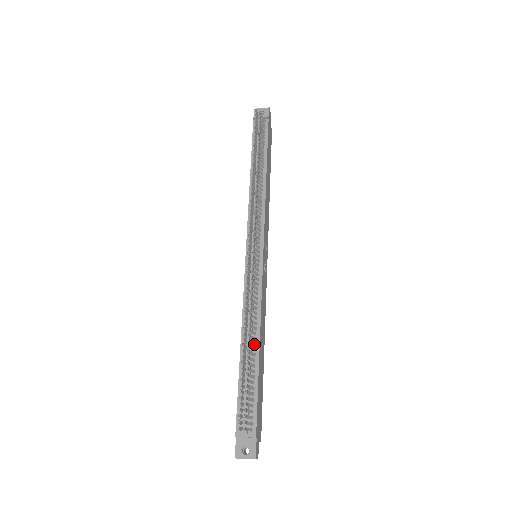
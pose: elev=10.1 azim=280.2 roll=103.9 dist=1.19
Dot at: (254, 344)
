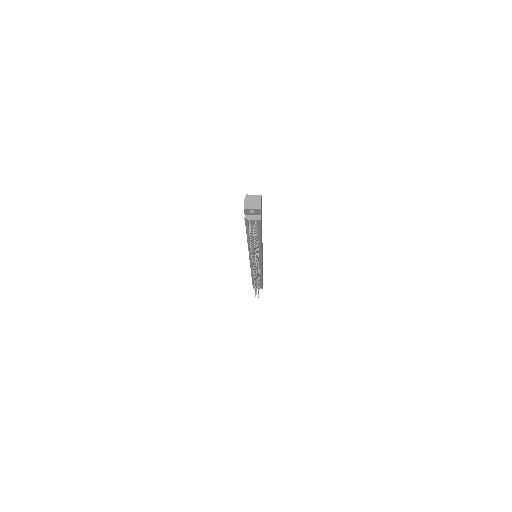
Dot at: (259, 279)
